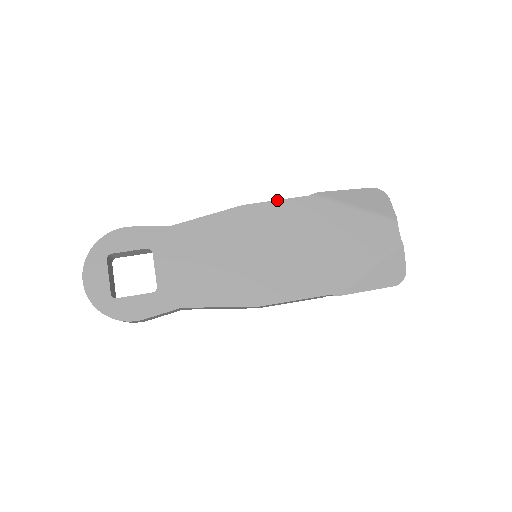
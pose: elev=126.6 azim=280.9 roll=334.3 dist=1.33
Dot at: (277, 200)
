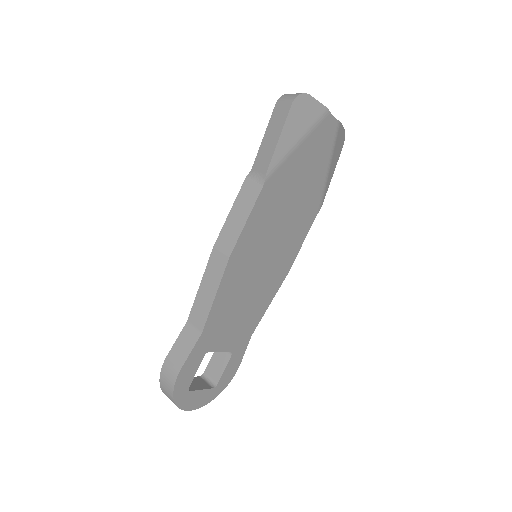
Dot at: (247, 221)
